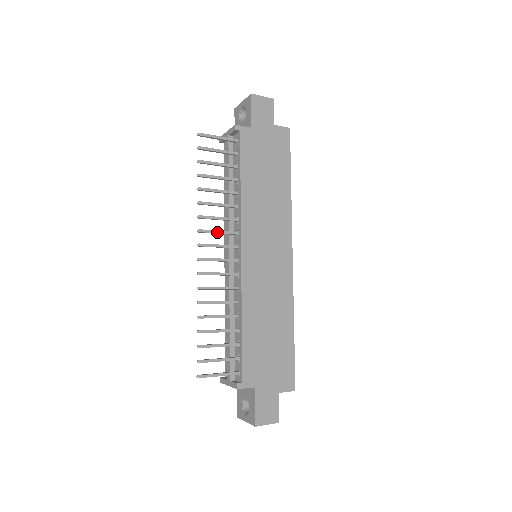
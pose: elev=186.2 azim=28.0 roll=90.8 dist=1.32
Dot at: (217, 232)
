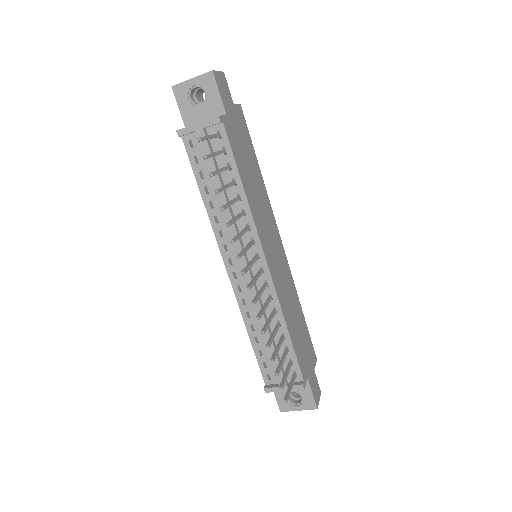
Dot at: (246, 250)
